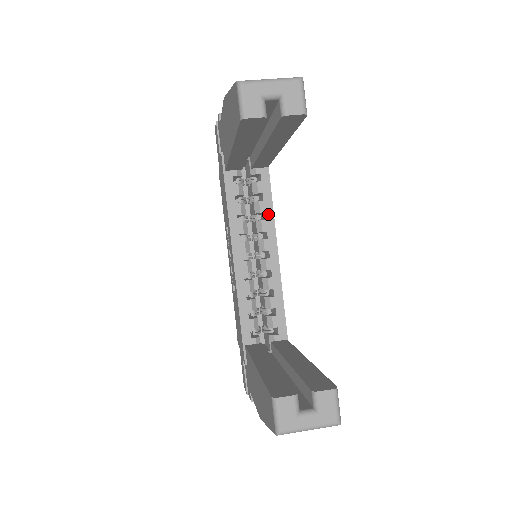
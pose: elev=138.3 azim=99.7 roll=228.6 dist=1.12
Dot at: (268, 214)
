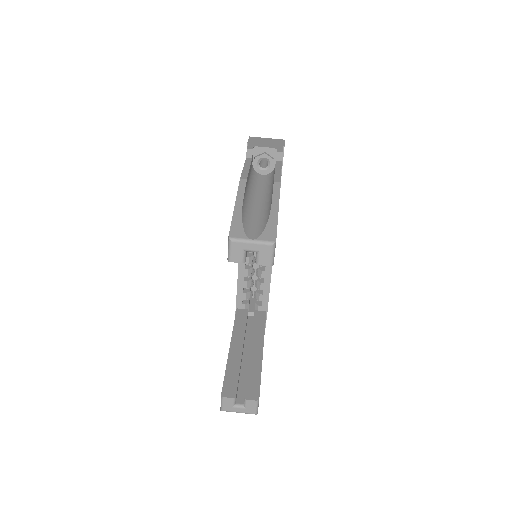
Dot at: occluded
